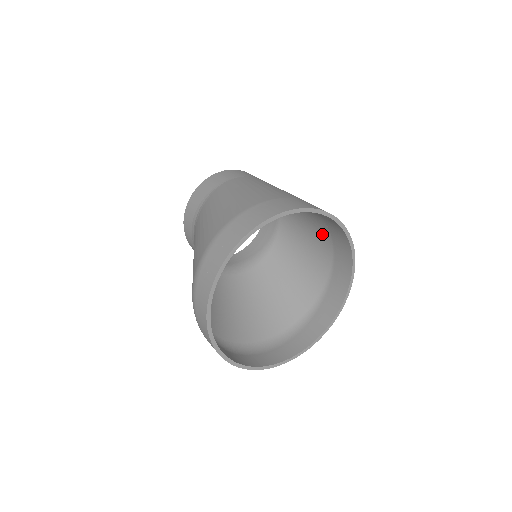
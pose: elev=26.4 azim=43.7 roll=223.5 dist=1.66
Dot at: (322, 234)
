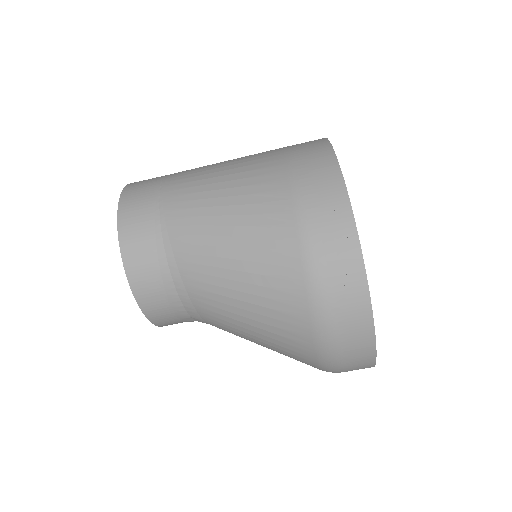
Dot at: occluded
